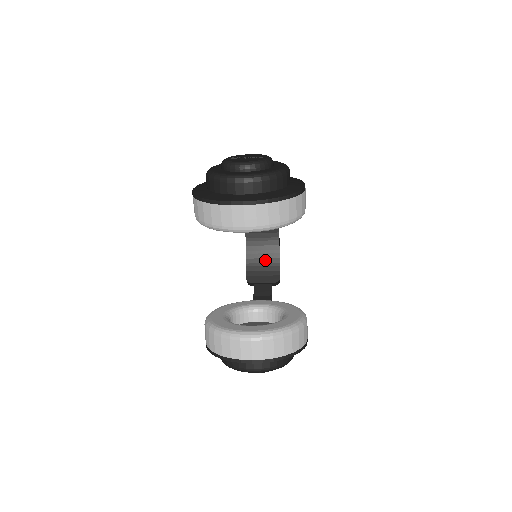
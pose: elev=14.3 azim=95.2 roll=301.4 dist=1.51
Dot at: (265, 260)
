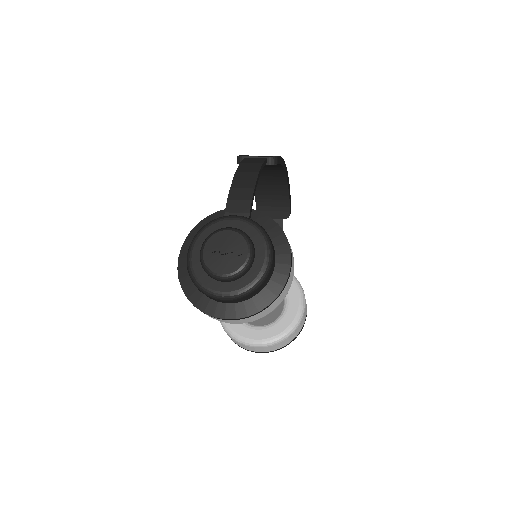
Dot at: (274, 197)
